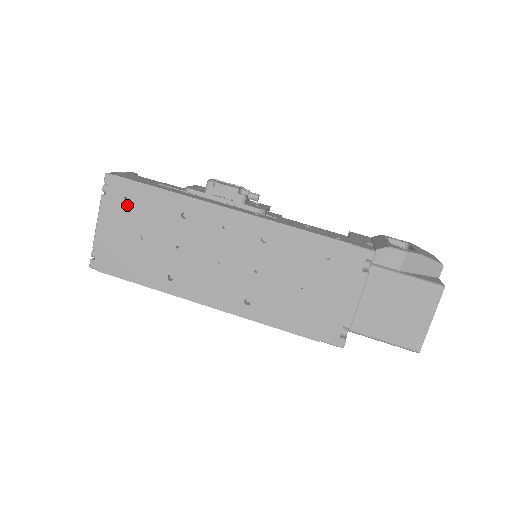
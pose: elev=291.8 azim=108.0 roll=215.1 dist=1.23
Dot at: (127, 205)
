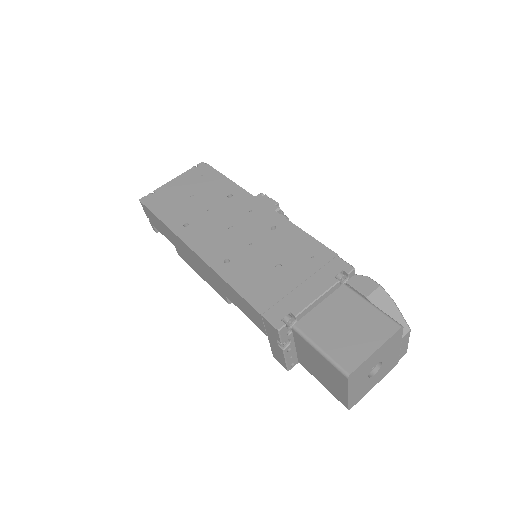
Dot at: (199, 179)
